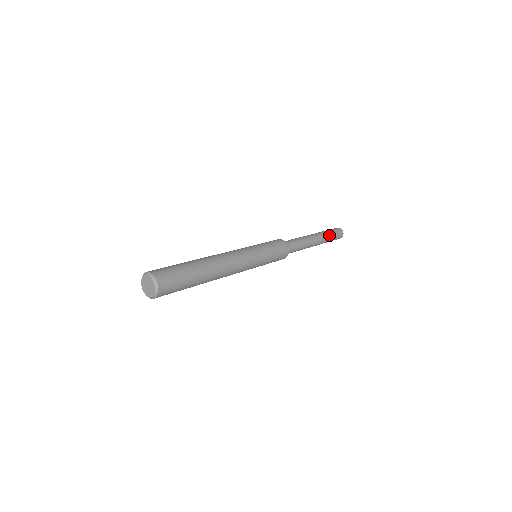
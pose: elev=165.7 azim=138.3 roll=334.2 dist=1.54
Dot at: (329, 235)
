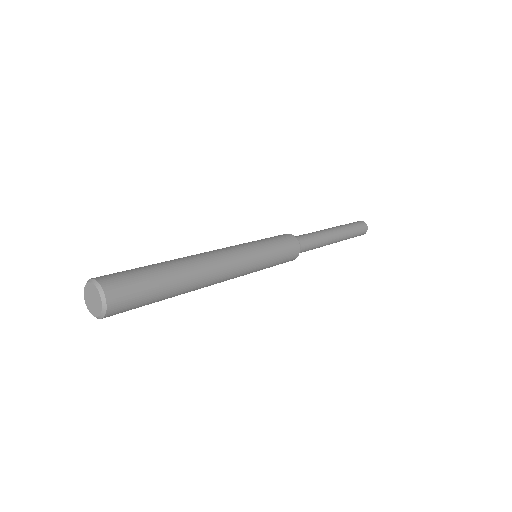
Dot at: (351, 230)
